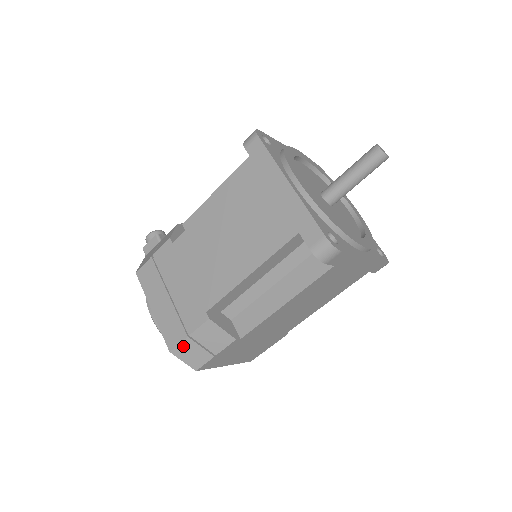
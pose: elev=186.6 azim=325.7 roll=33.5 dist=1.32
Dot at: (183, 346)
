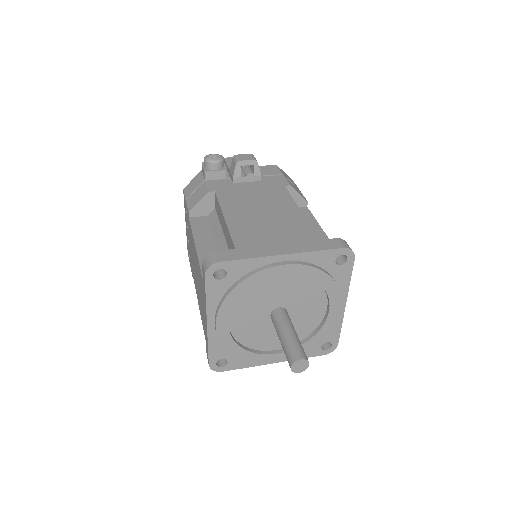
Dot at: occluded
